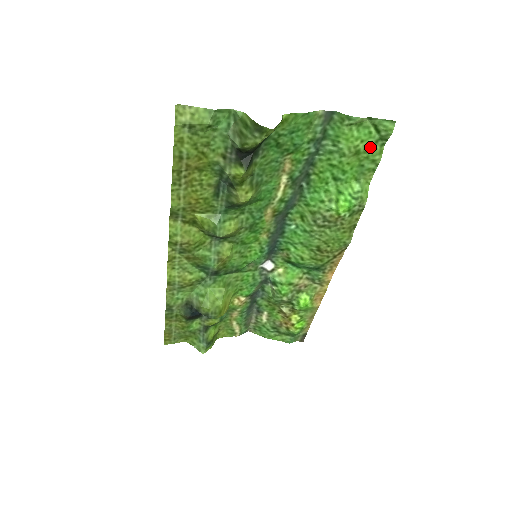
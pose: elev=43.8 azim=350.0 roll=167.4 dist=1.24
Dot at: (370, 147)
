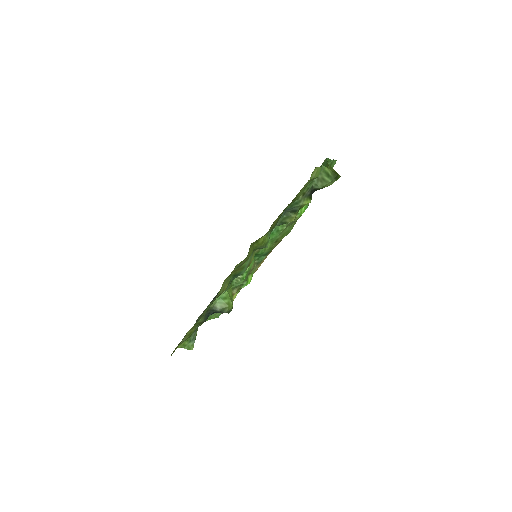
Dot at: occluded
